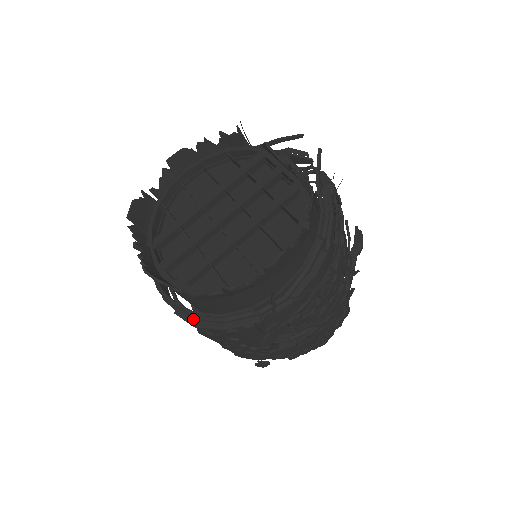
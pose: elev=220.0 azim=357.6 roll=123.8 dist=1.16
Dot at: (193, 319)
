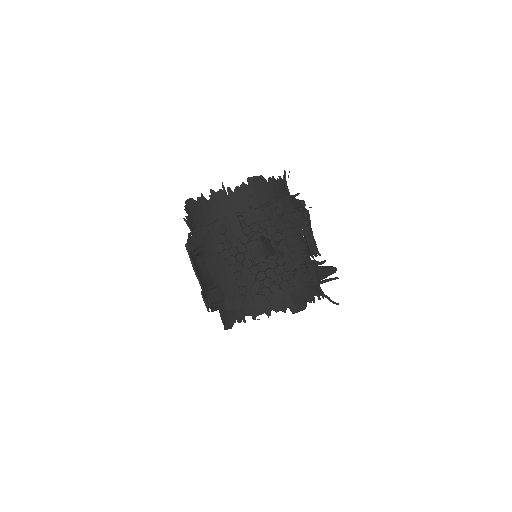
Dot at: occluded
